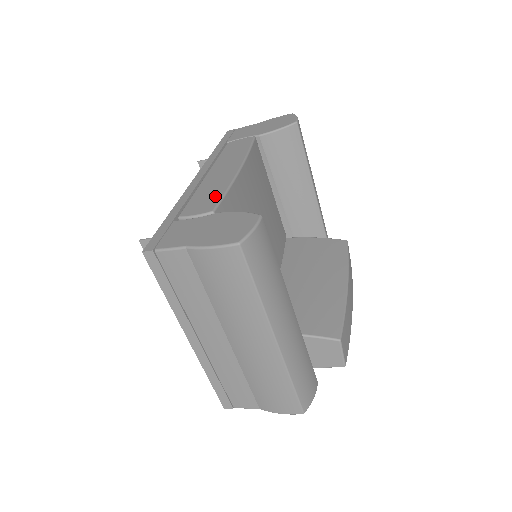
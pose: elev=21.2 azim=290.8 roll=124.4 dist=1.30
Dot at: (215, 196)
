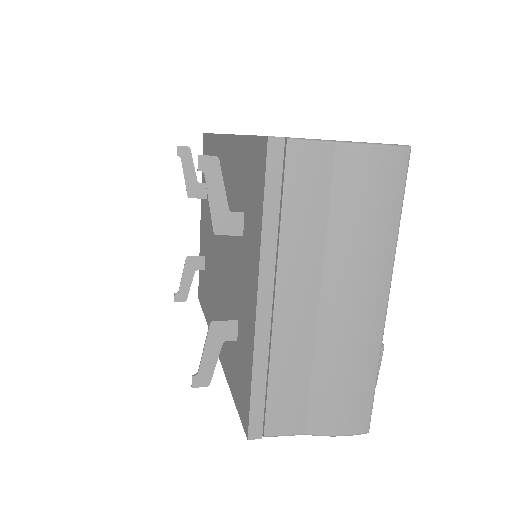
Dot at: occluded
